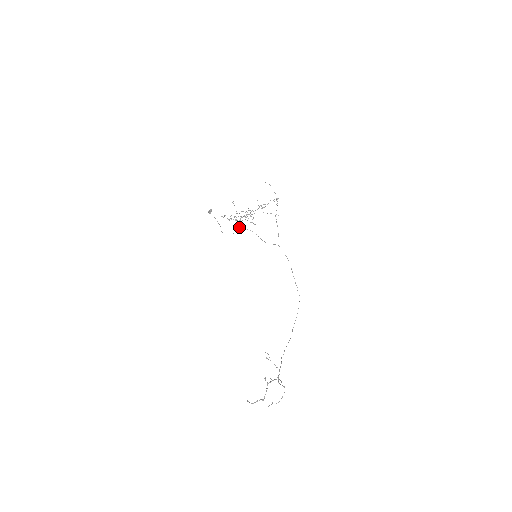
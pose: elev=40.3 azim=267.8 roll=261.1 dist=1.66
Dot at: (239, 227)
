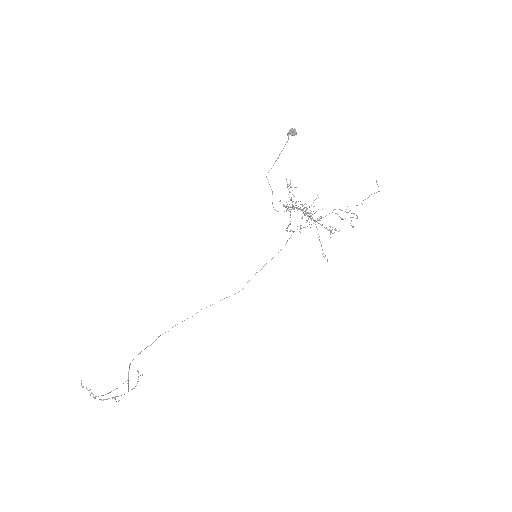
Dot at: (286, 206)
